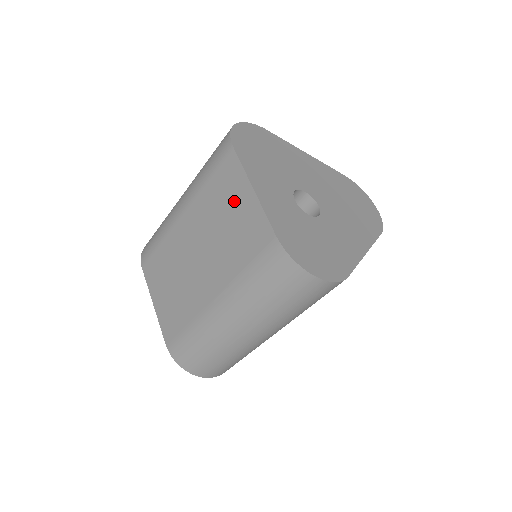
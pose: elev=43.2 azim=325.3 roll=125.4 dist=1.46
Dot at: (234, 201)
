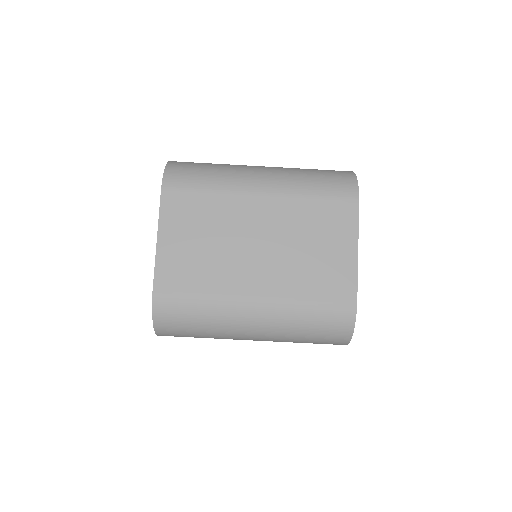
Dot at: (333, 242)
